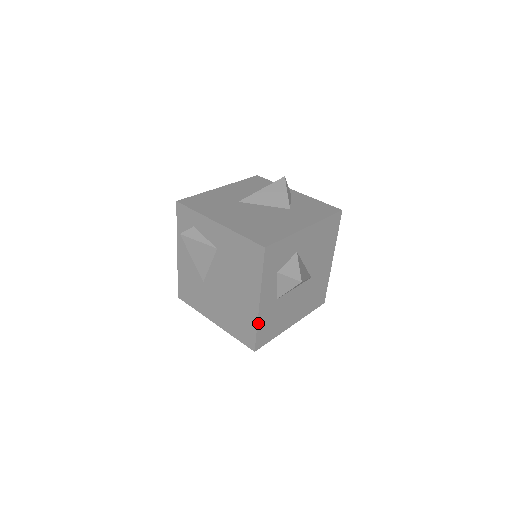
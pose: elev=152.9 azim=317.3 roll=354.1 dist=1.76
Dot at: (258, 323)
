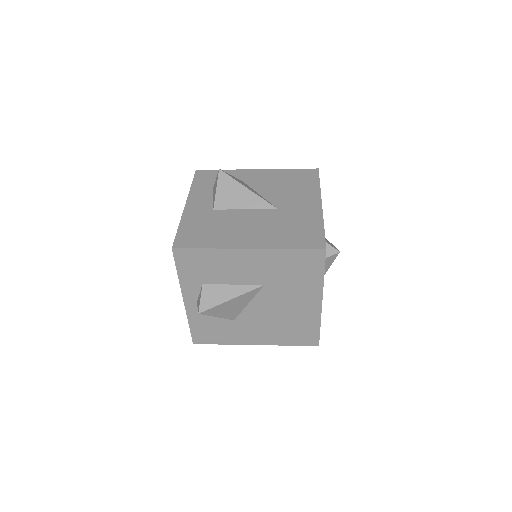
Dot at: (182, 222)
